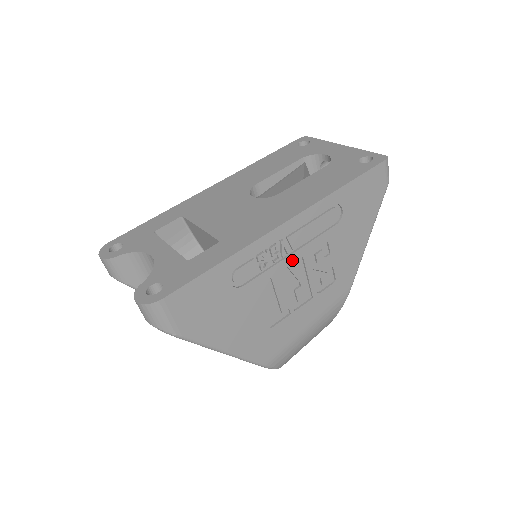
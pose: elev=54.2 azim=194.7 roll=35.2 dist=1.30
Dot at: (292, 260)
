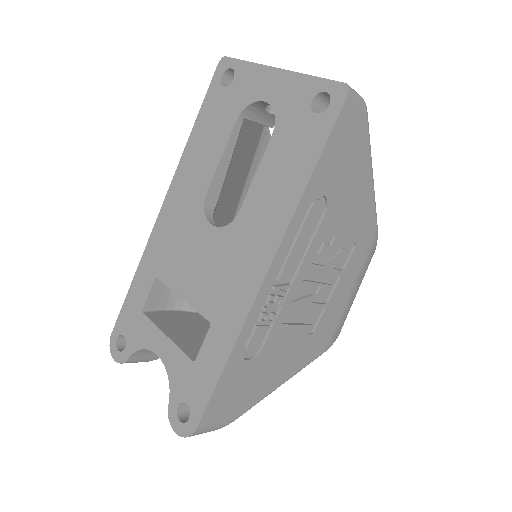
Dot at: (297, 285)
